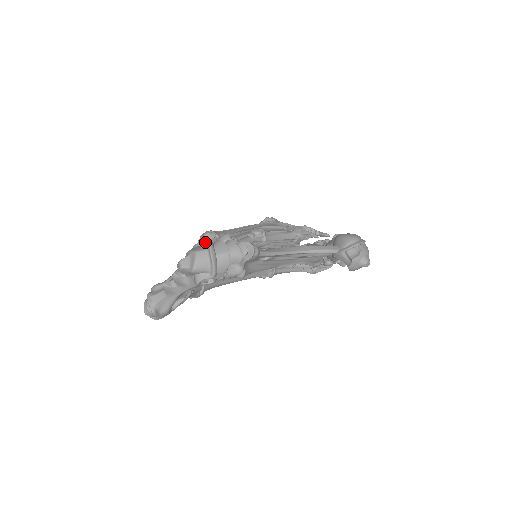
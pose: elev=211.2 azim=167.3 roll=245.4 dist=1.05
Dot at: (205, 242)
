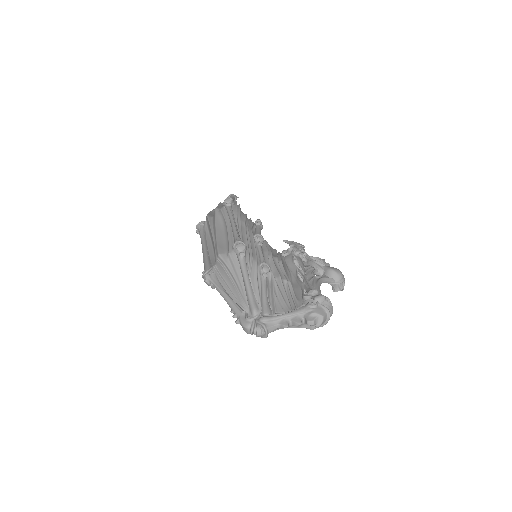
Dot at: (319, 304)
